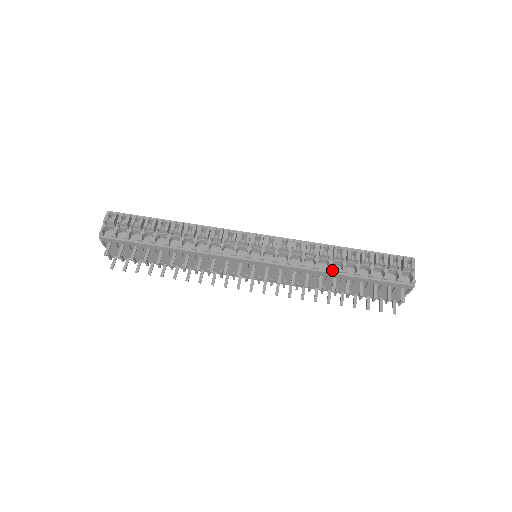
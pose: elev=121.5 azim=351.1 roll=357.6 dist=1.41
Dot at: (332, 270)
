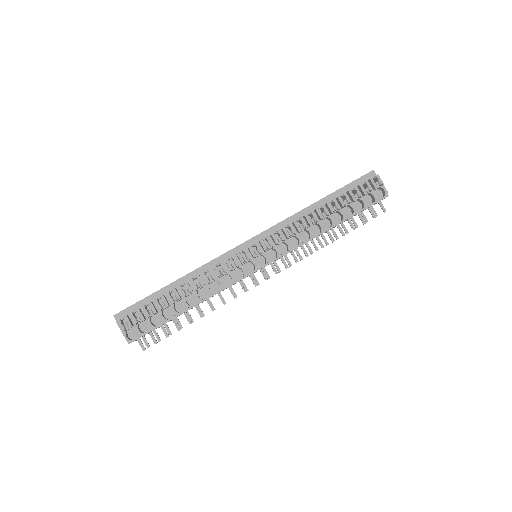
Dot at: (325, 229)
